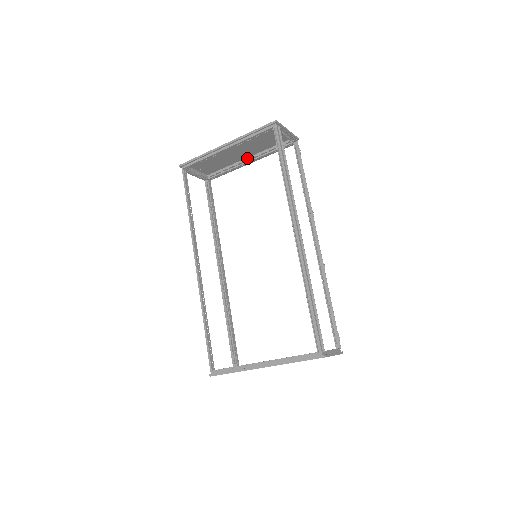
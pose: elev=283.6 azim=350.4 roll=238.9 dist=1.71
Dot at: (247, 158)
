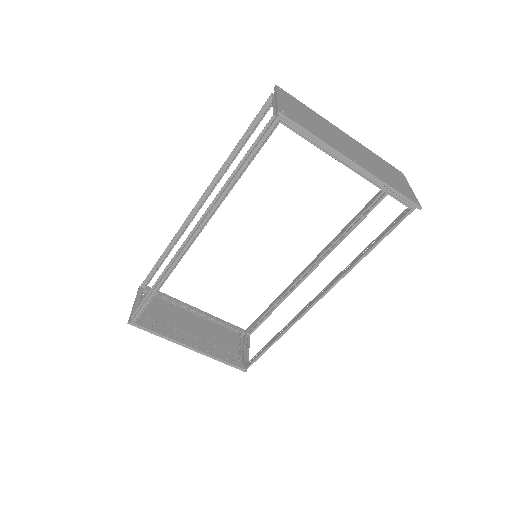
Dot at: (344, 135)
